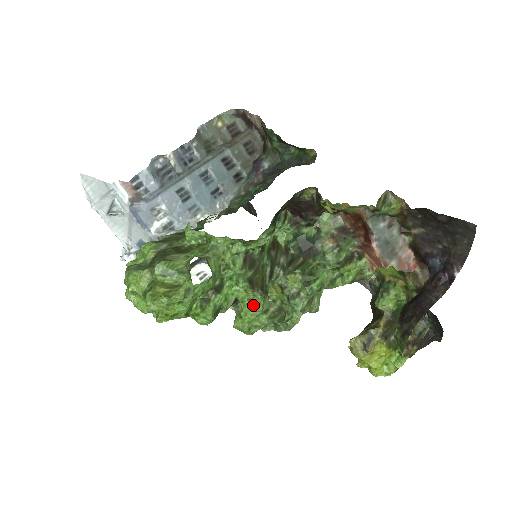
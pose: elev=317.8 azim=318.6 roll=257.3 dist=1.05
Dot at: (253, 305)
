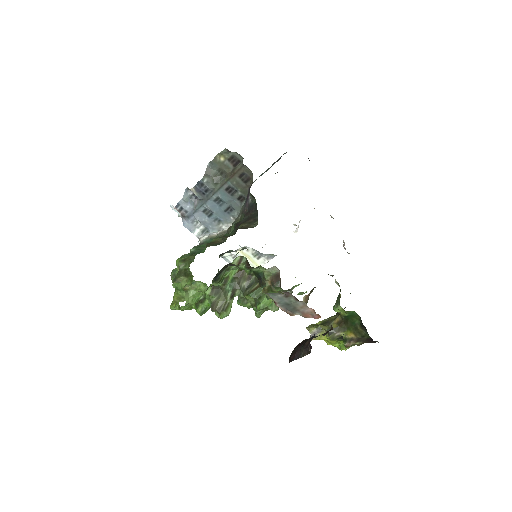
Dot at: occluded
